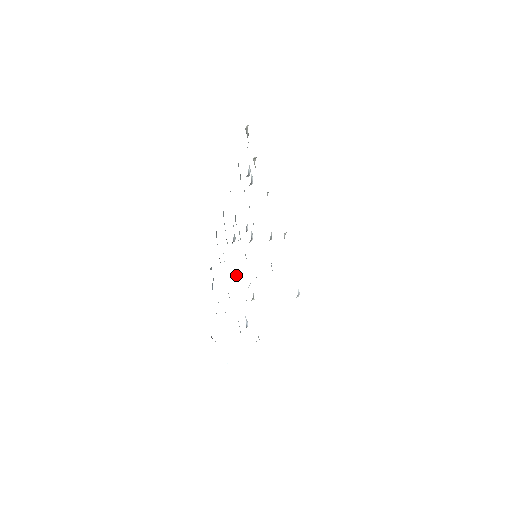
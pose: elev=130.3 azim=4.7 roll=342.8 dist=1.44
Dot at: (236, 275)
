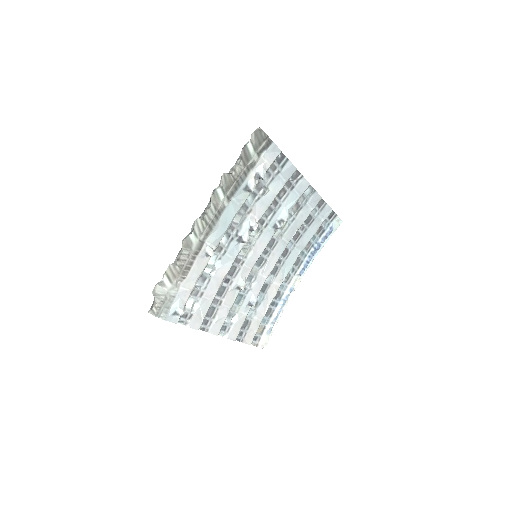
Dot at: (258, 260)
